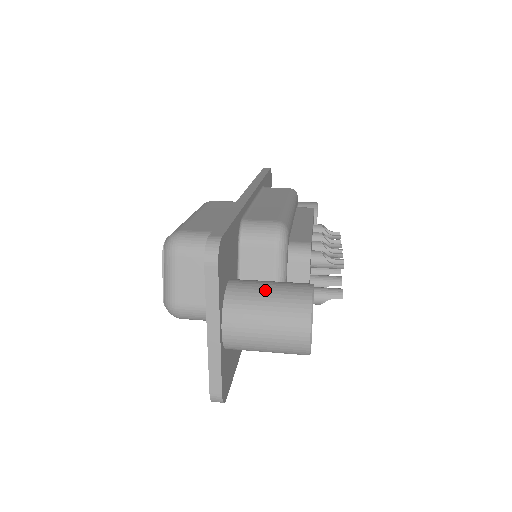
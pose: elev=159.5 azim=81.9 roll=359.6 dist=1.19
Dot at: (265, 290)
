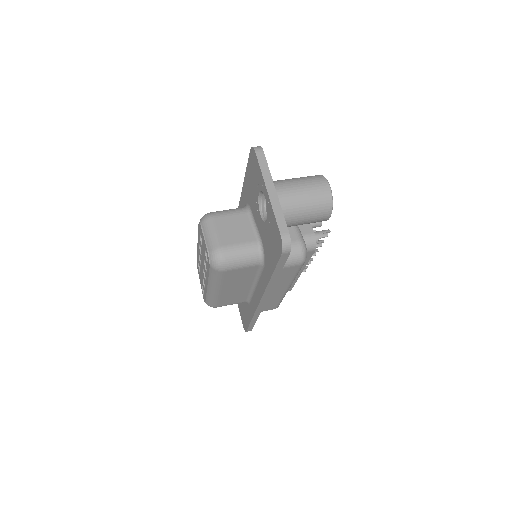
Dot at: occluded
